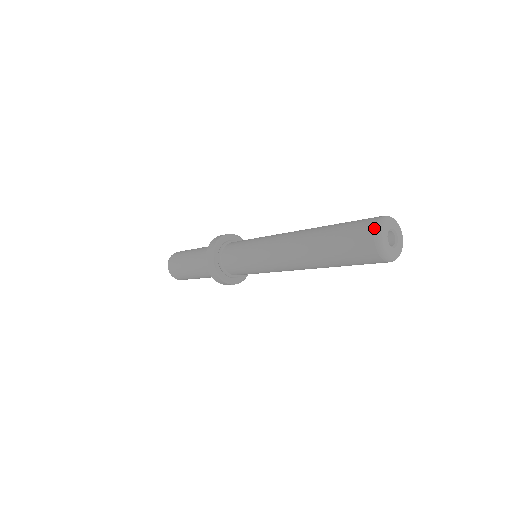
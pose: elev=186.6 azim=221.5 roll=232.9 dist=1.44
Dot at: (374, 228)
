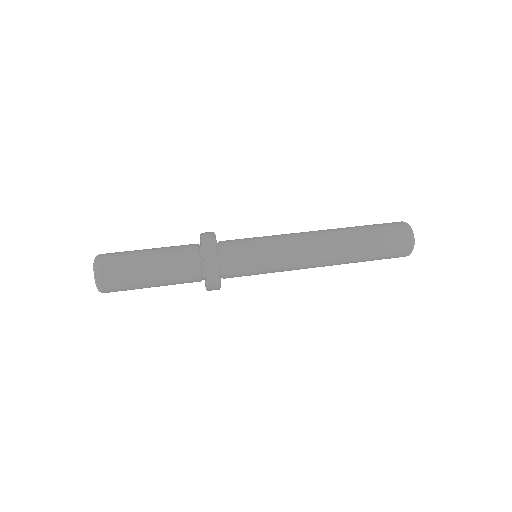
Dot at: (409, 254)
